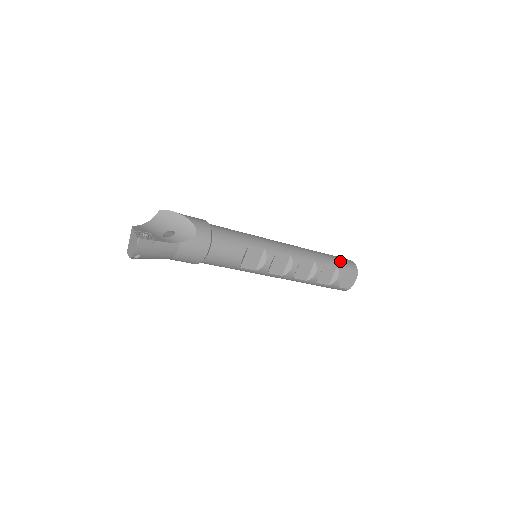
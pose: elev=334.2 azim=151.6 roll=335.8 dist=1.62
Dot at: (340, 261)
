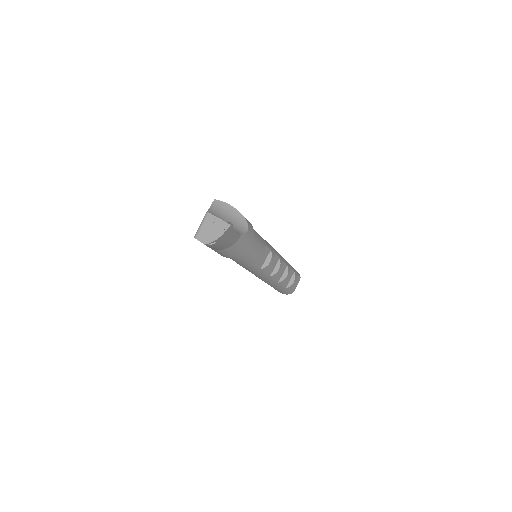
Dot at: occluded
